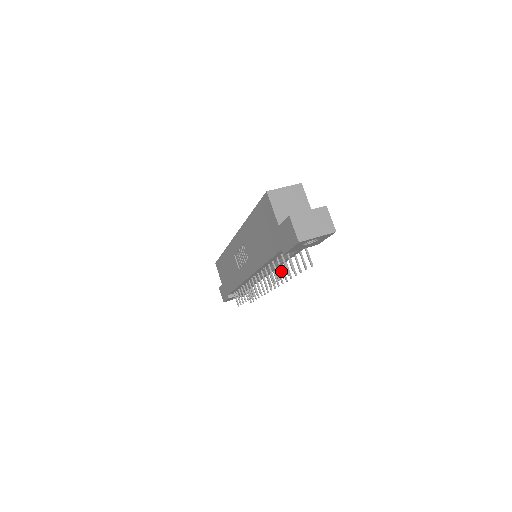
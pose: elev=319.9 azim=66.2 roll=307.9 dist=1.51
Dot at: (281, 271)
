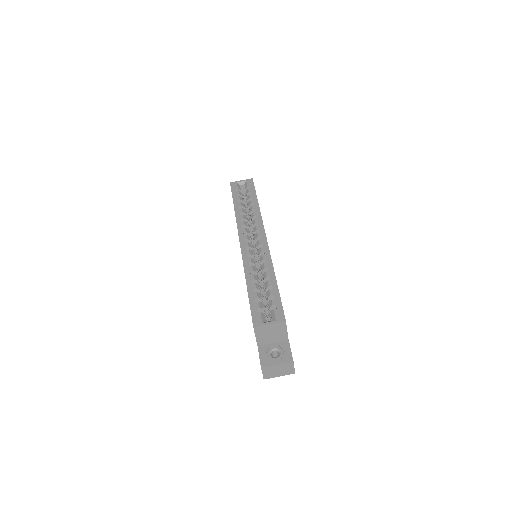
Dot at: occluded
